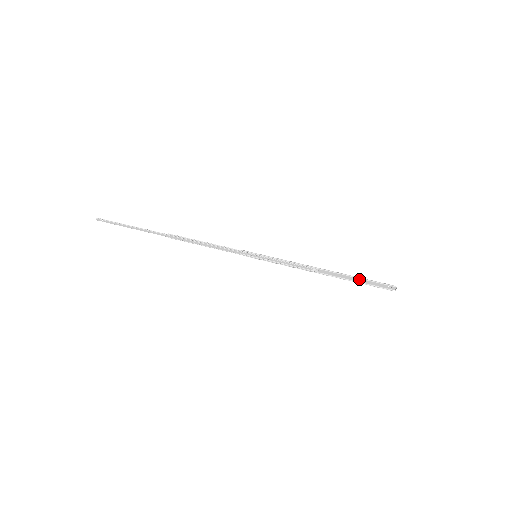
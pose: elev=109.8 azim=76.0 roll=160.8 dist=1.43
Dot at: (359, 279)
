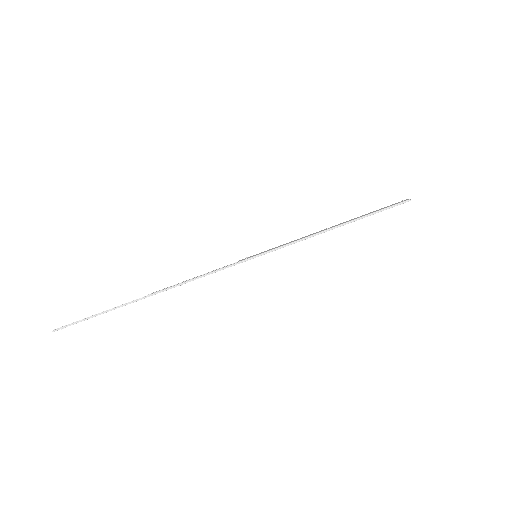
Dot at: (371, 213)
